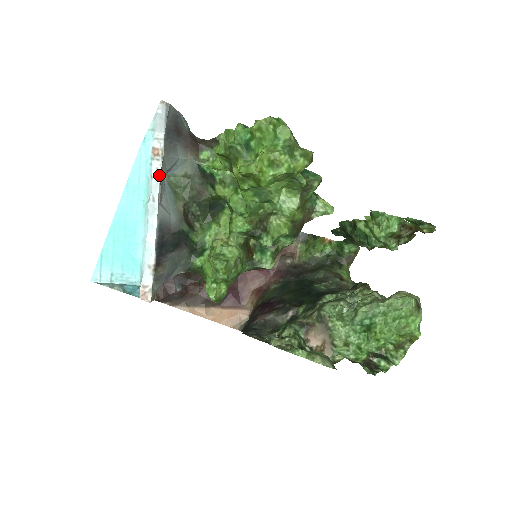
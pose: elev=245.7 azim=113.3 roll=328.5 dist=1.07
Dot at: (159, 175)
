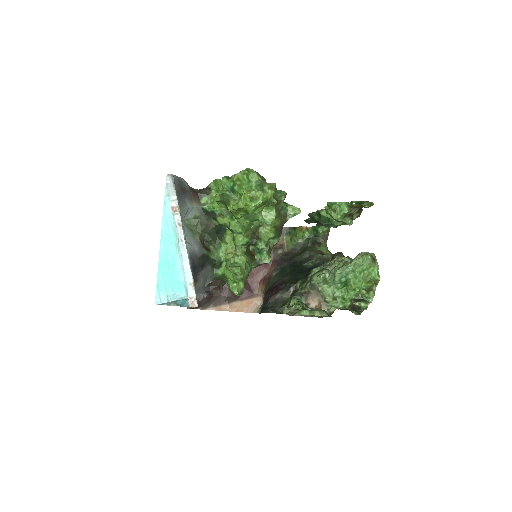
Dot at: (181, 224)
